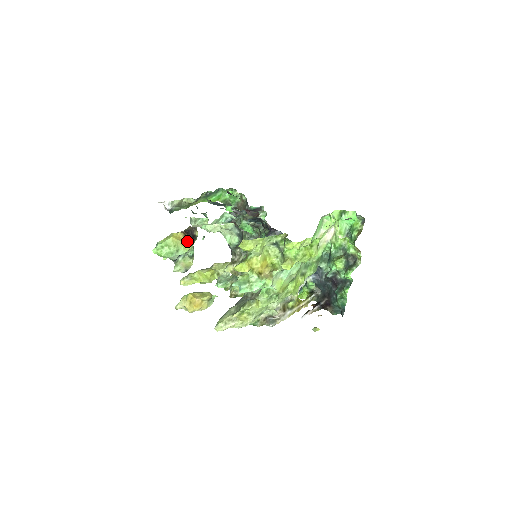
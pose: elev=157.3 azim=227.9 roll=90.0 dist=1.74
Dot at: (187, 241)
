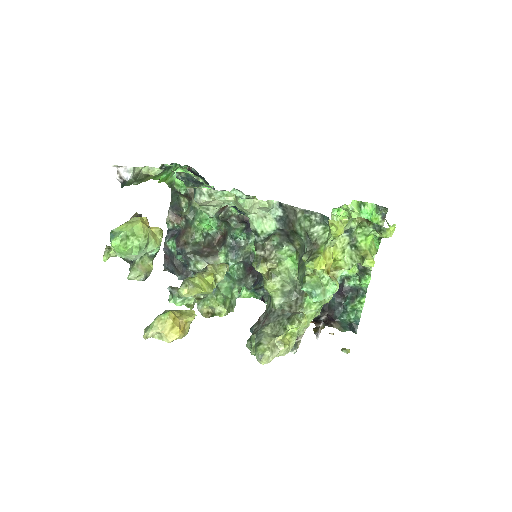
Dot at: (157, 231)
